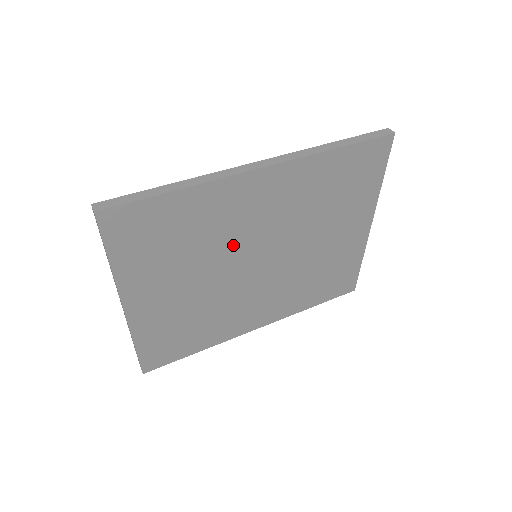
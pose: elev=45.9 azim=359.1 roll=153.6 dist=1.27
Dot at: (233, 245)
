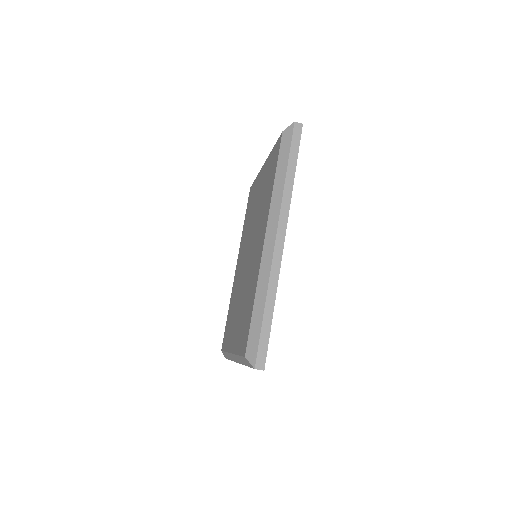
Dot at: occluded
